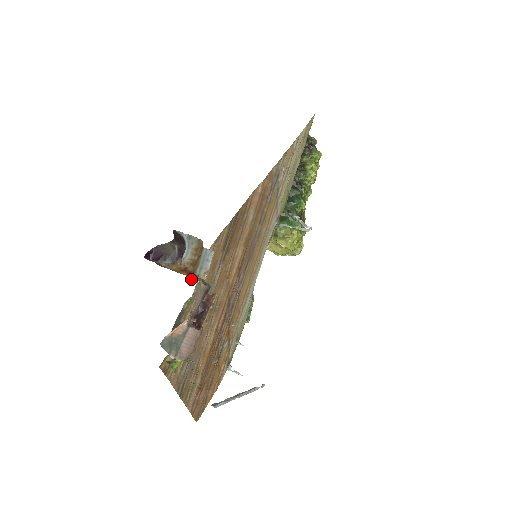
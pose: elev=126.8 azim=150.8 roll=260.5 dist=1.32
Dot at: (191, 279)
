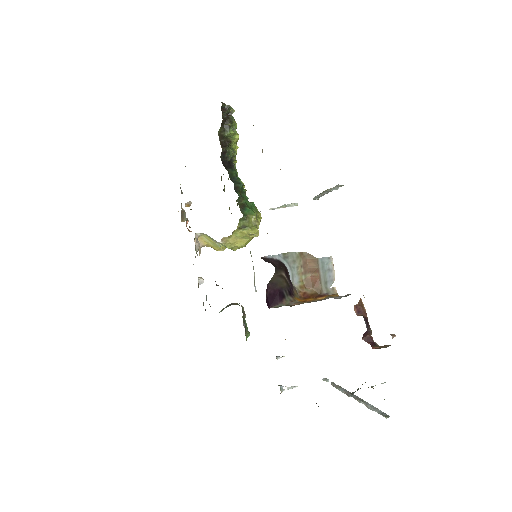
Dot at: occluded
